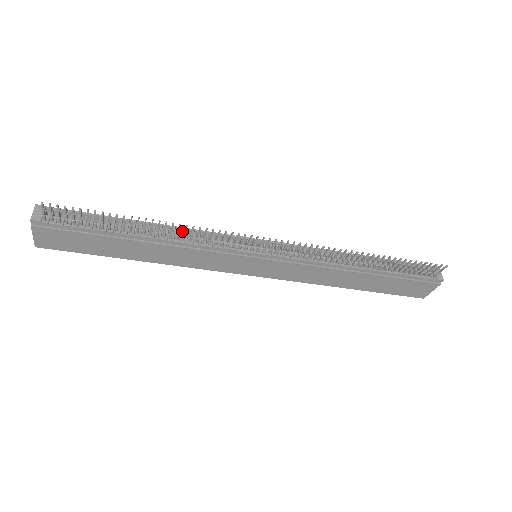
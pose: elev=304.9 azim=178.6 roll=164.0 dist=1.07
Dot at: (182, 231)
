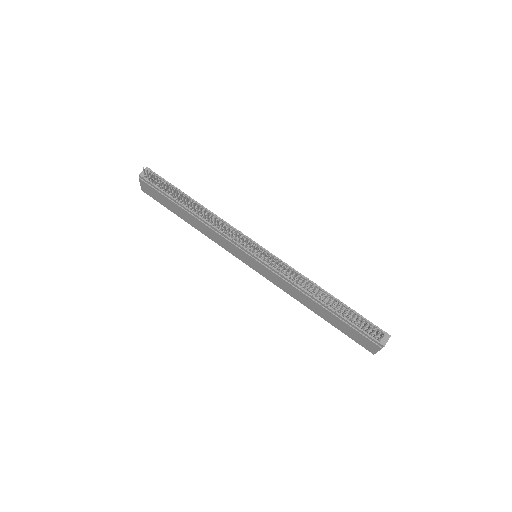
Dot at: occluded
